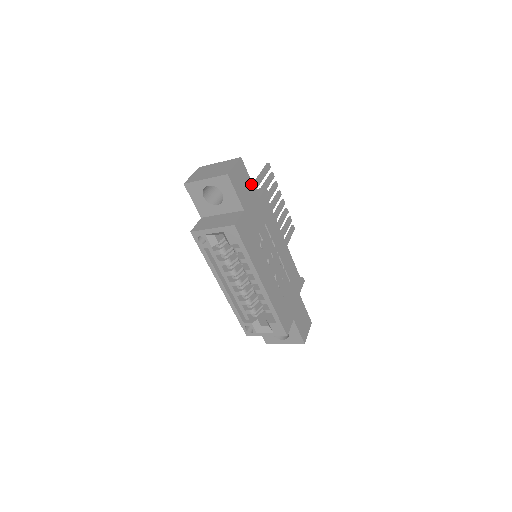
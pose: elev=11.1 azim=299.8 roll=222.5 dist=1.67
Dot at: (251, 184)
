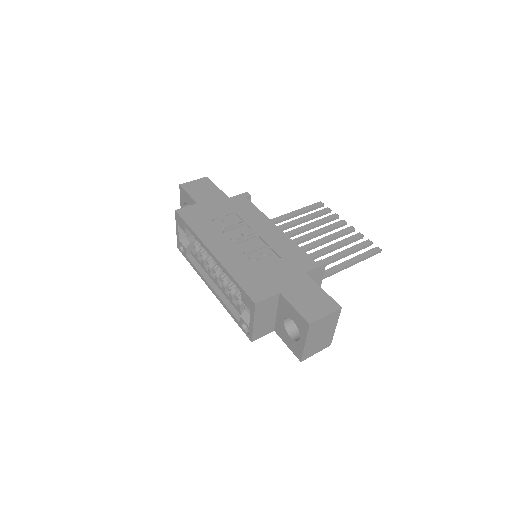
Dot at: (218, 190)
